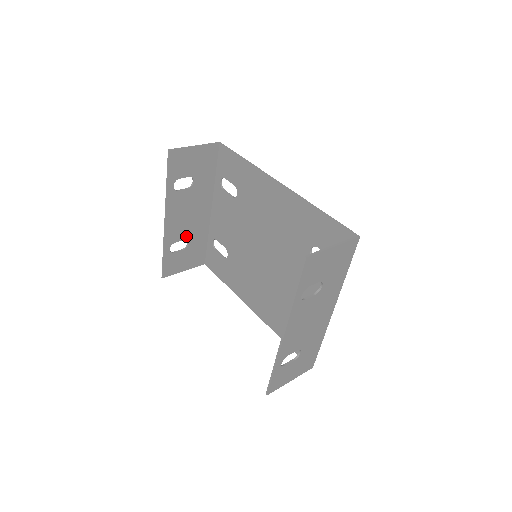
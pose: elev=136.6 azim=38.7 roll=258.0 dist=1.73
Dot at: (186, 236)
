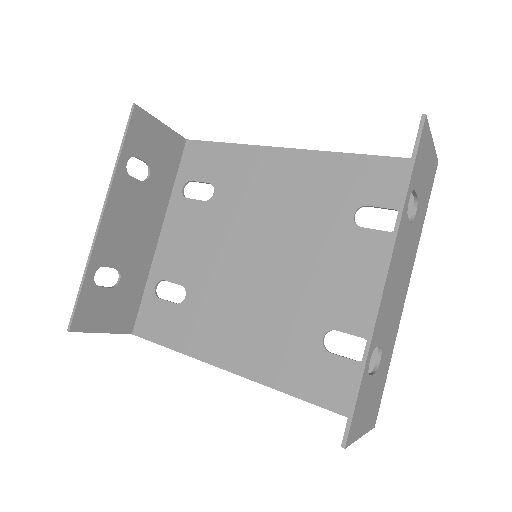
Dot at: (121, 264)
